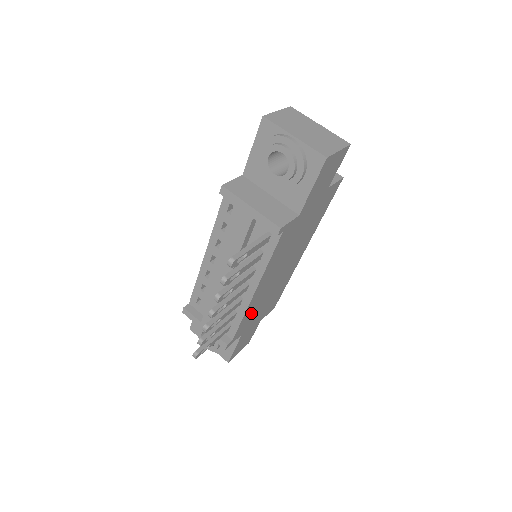
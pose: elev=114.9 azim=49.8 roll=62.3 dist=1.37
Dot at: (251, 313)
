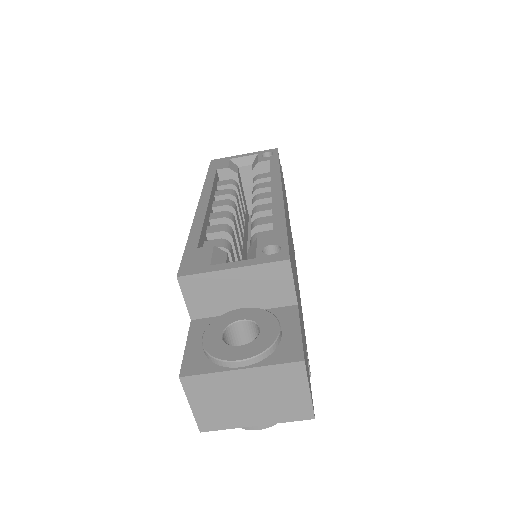
Dot at: occluded
